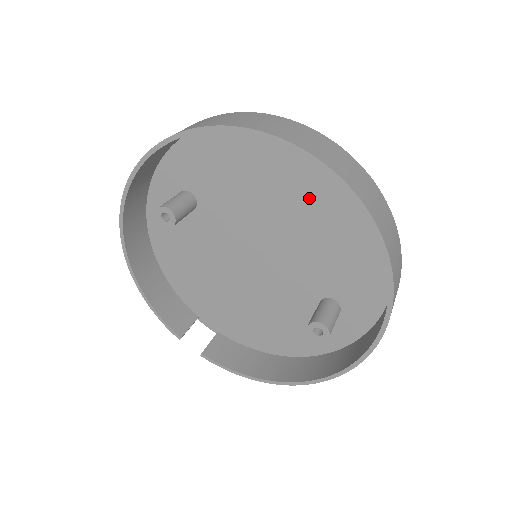
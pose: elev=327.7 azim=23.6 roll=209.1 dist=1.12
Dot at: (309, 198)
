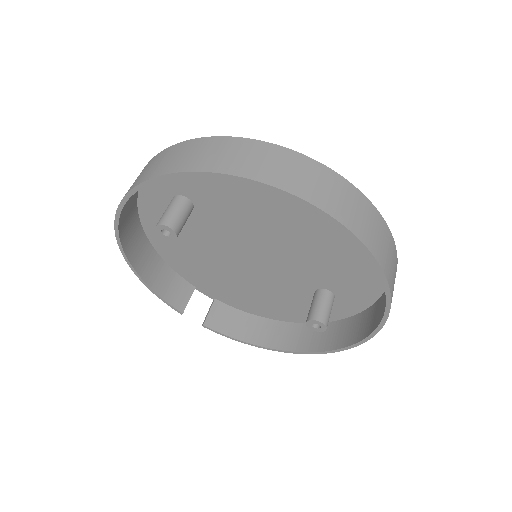
Dot at: (313, 219)
